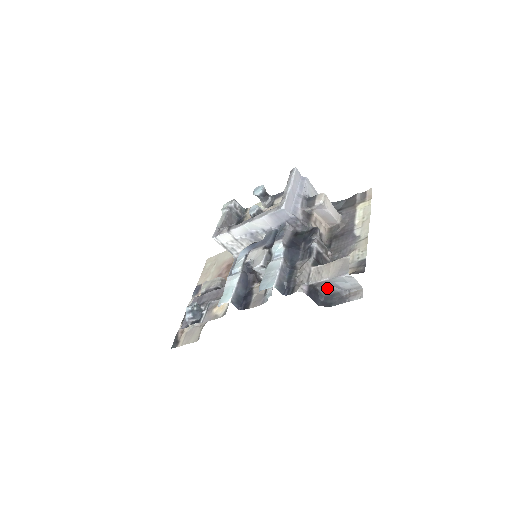
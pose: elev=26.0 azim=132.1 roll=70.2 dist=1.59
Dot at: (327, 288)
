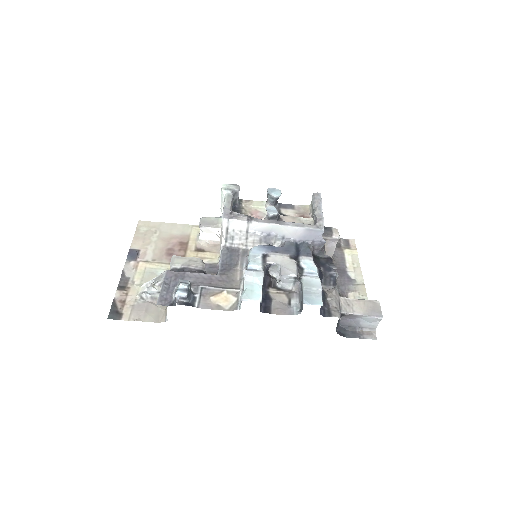
Dot at: (347, 320)
